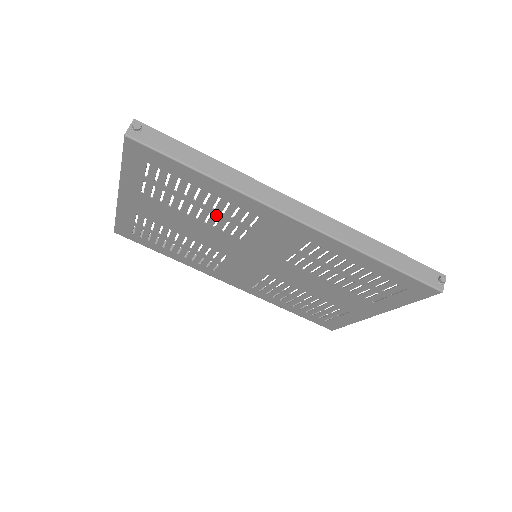
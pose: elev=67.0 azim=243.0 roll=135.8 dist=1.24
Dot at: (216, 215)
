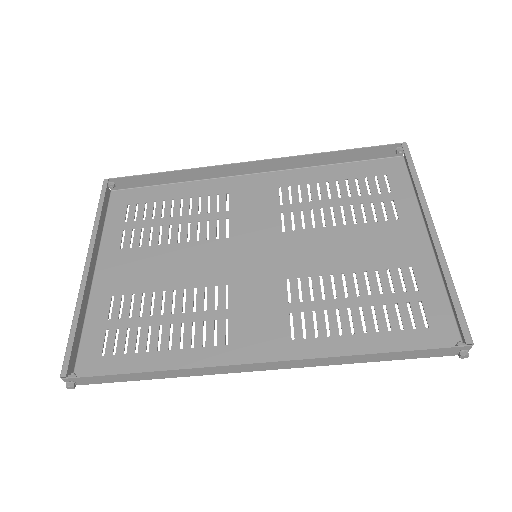
Dot at: (189, 314)
